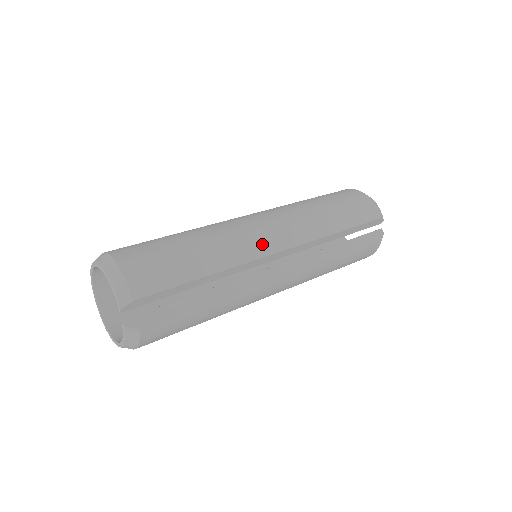
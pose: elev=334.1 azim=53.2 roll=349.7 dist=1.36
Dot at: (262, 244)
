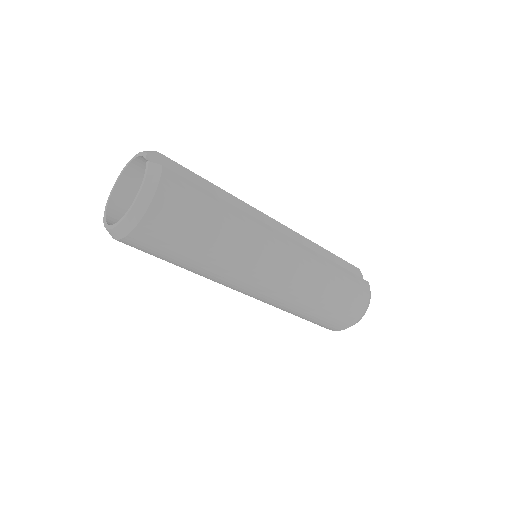
Dot at: occluded
